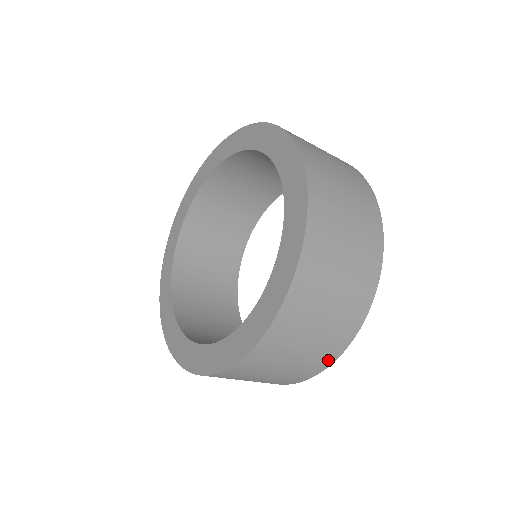
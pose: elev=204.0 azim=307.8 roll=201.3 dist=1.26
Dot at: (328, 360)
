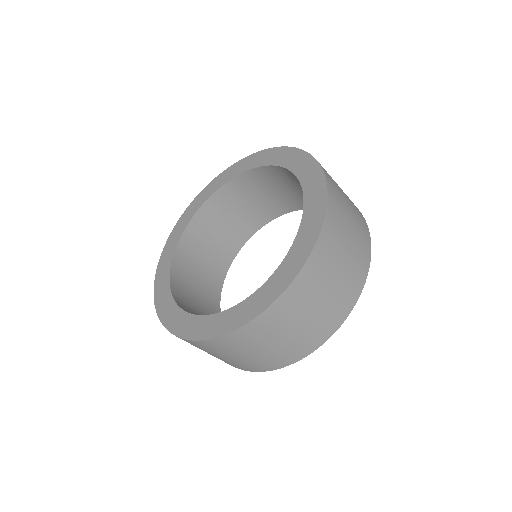
Dot at: (281, 364)
